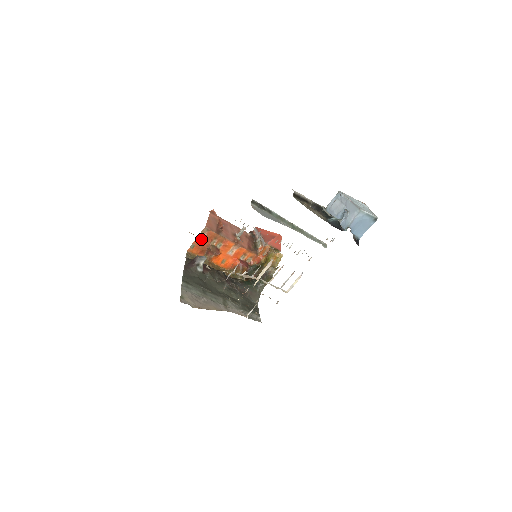
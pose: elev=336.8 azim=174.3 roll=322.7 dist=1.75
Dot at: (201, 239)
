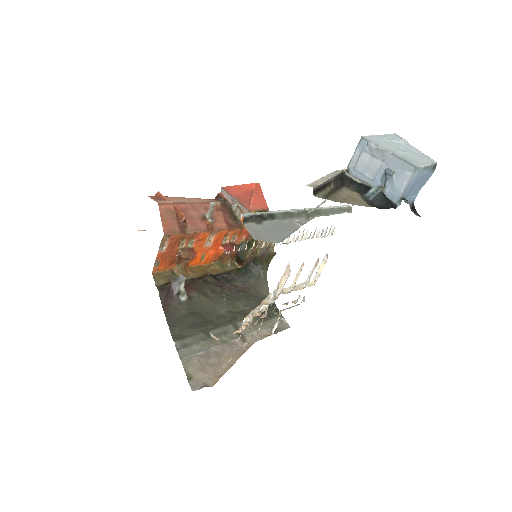
Dot at: (164, 250)
